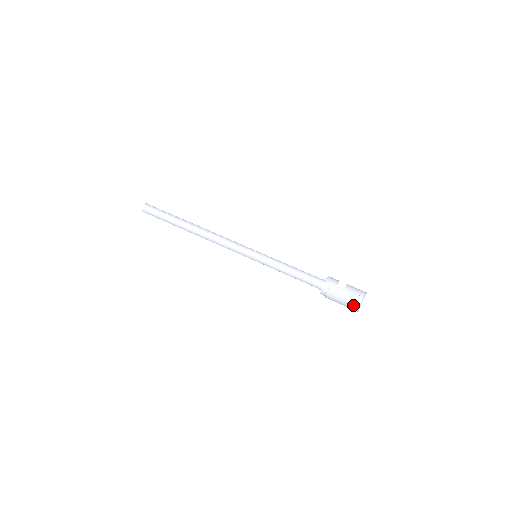
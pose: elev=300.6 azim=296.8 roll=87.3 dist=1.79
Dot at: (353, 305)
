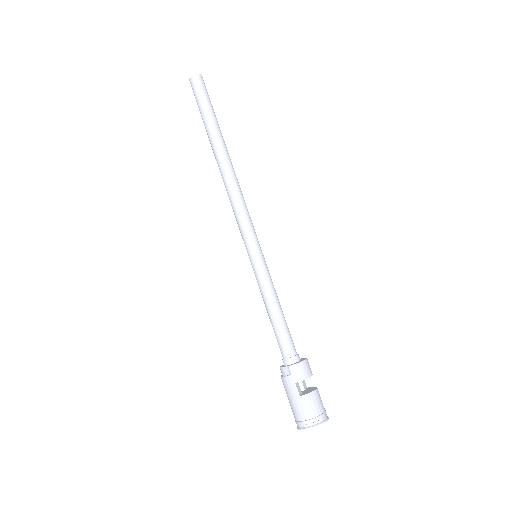
Dot at: (295, 418)
